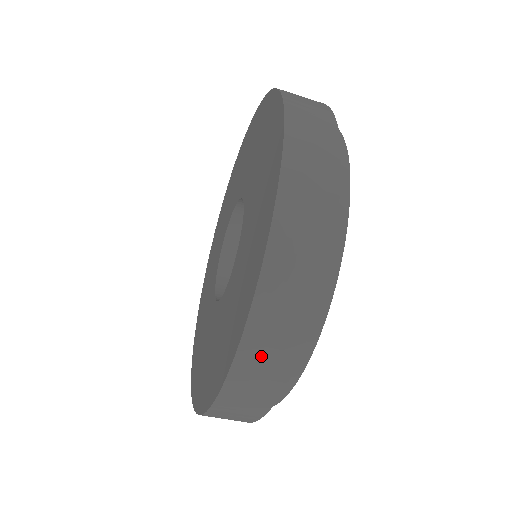
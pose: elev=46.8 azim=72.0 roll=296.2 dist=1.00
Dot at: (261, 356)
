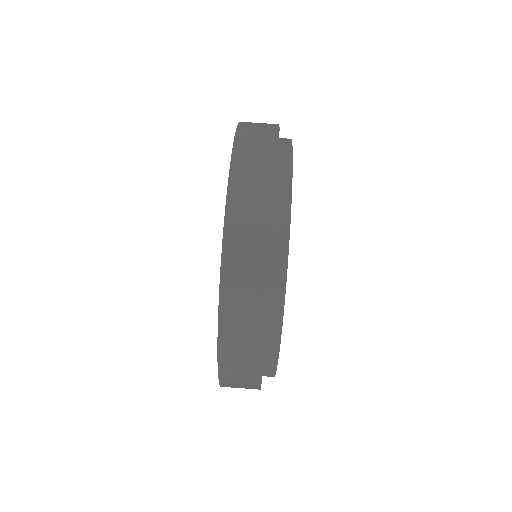
Dot at: (254, 126)
